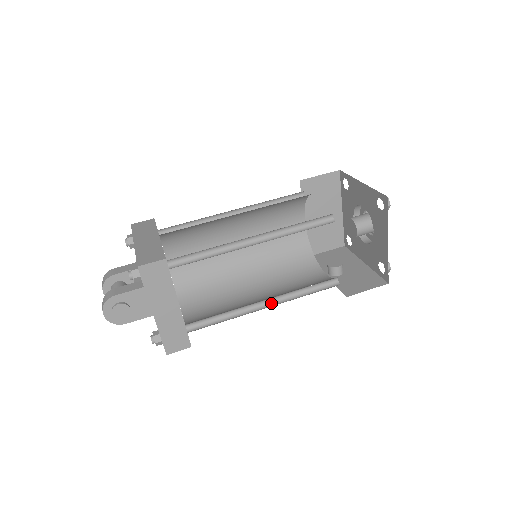
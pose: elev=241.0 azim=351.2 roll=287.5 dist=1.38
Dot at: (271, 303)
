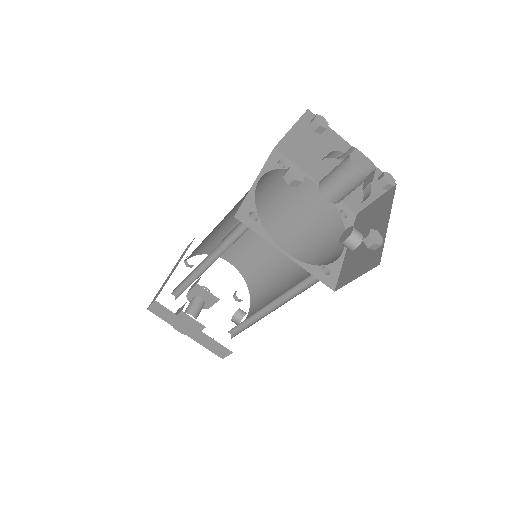
Dot at: (277, 305)
